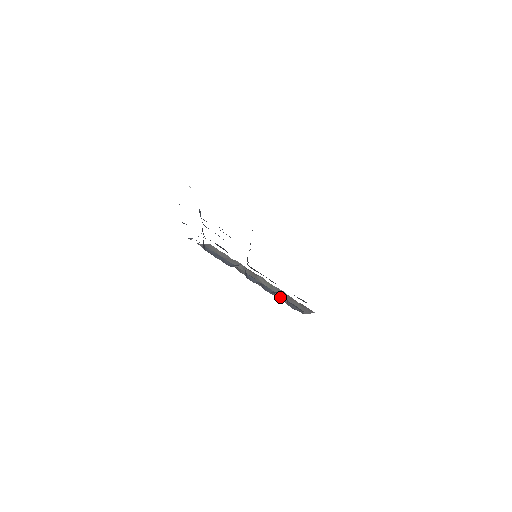
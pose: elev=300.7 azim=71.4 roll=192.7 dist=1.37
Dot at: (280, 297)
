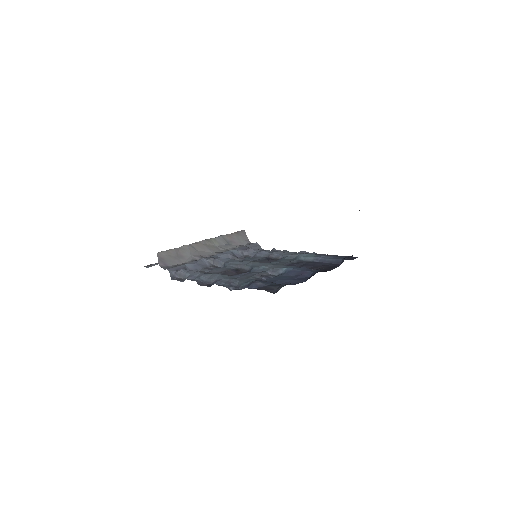
Dot at: (229, 244)
